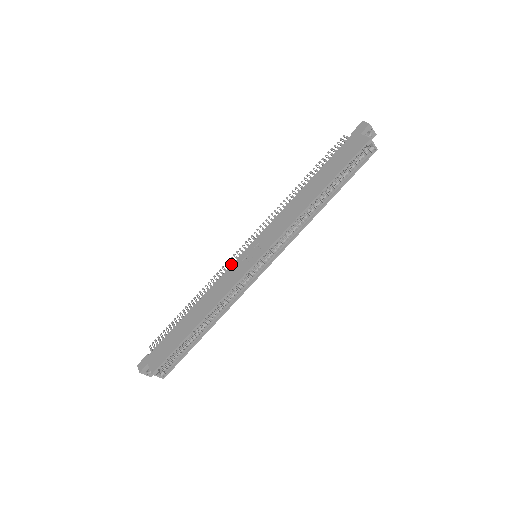
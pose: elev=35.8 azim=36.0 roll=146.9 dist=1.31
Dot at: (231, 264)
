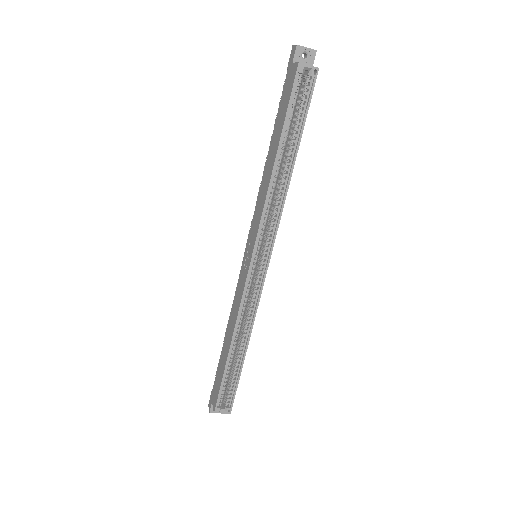
Dot at: occluded
